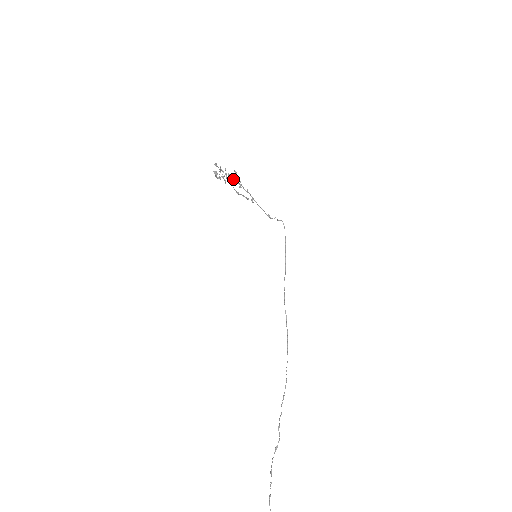
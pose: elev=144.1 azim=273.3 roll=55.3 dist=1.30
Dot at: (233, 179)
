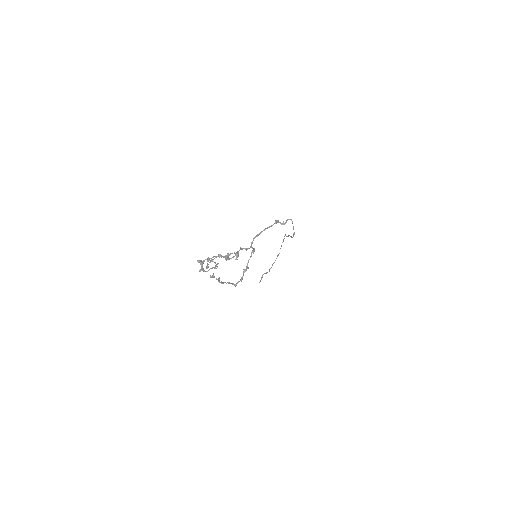
Dot at: (227, 258)
